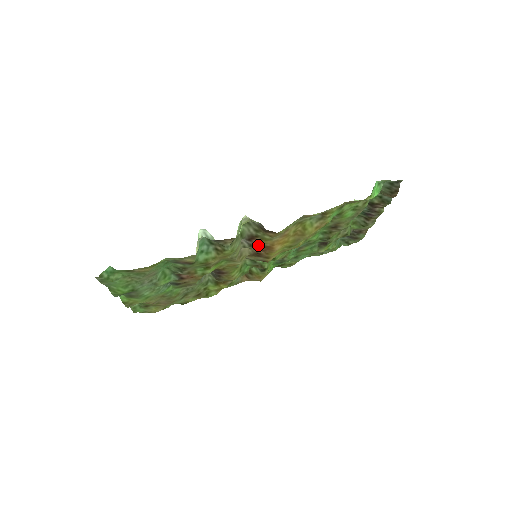
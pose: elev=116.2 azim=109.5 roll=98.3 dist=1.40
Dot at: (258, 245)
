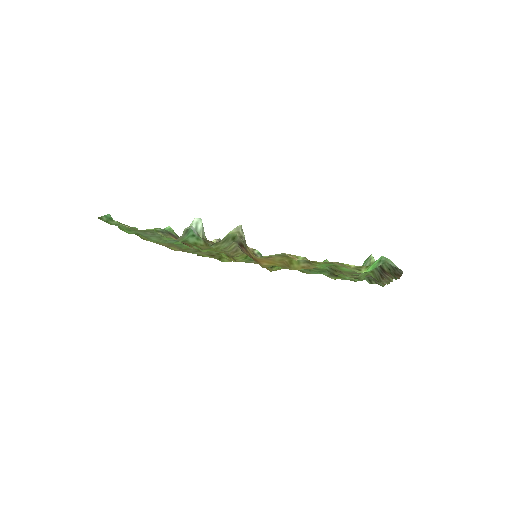
Dot at: (247, 253)
